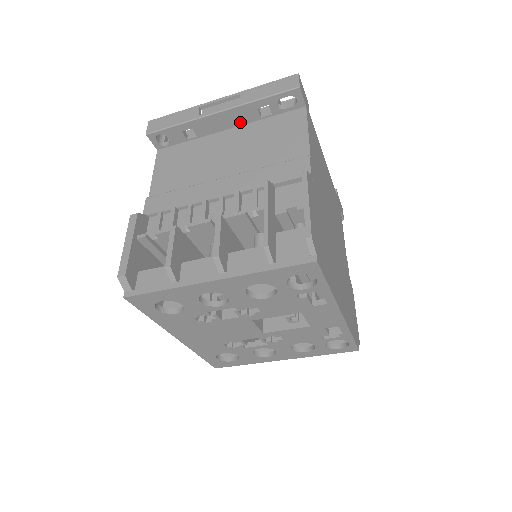
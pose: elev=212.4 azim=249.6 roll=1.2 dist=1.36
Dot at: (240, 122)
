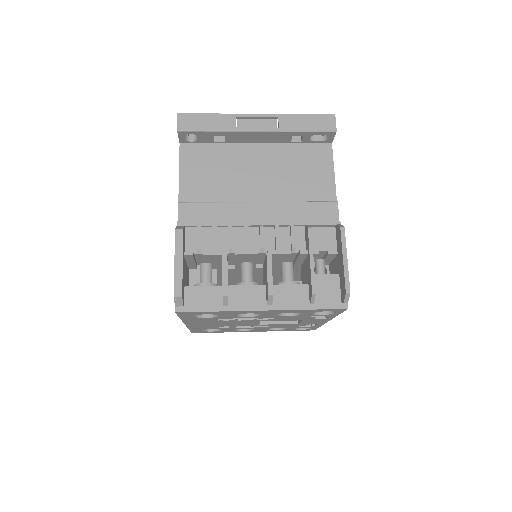
Dot at: (271, 141)
